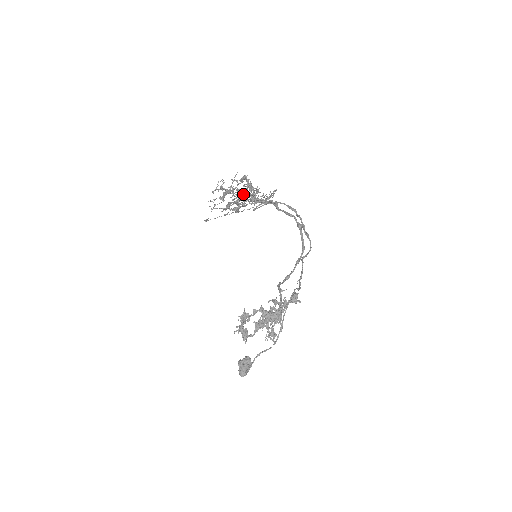
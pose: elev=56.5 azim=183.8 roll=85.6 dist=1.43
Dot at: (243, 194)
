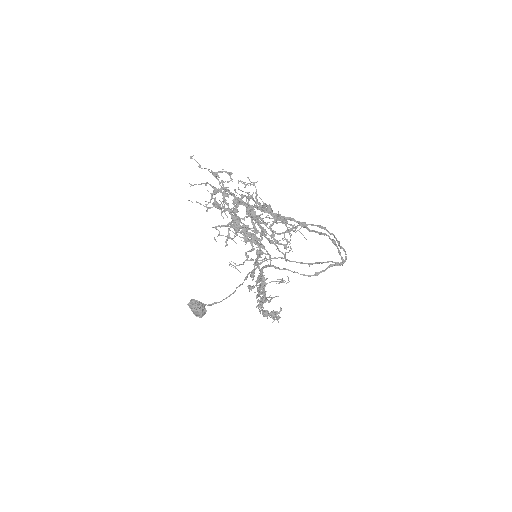
Dot at: (249, 214)
